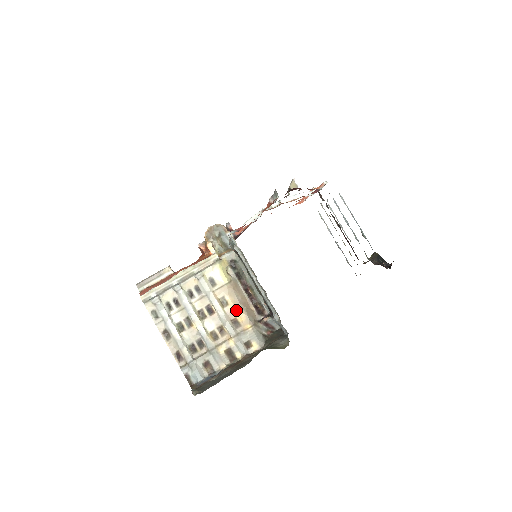
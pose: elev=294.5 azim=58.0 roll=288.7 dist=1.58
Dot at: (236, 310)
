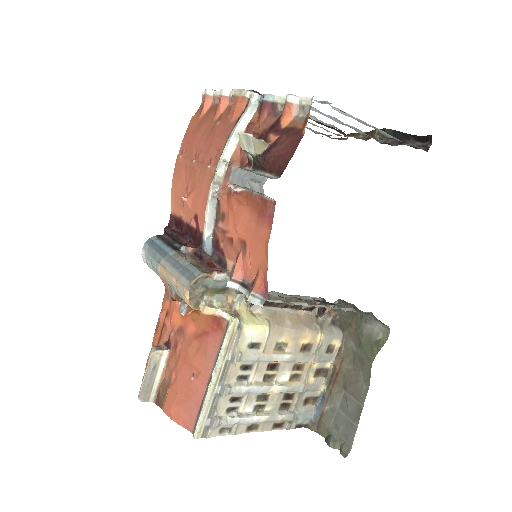
Dot at: (297, 339)
